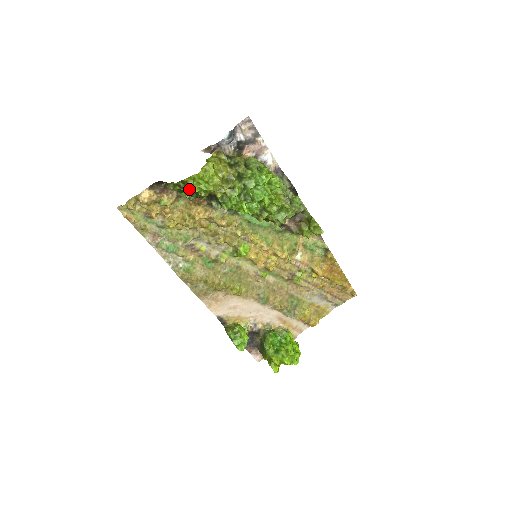
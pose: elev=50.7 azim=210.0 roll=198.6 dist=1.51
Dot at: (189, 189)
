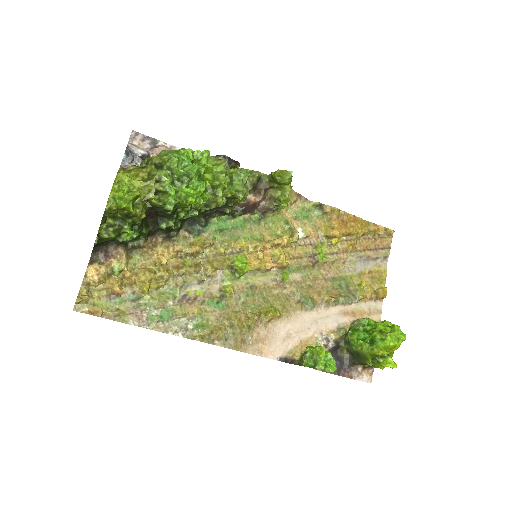
Dot at: (122, 221)
